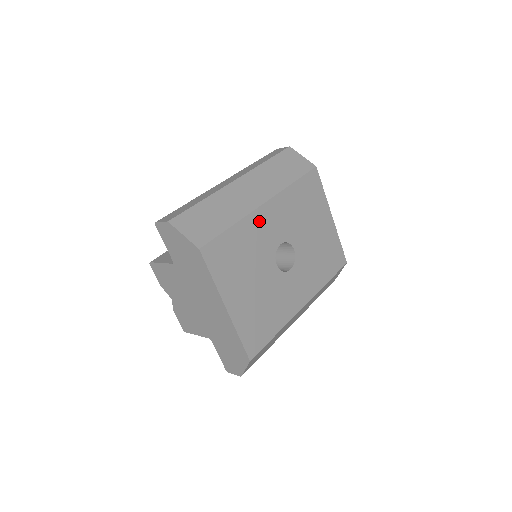
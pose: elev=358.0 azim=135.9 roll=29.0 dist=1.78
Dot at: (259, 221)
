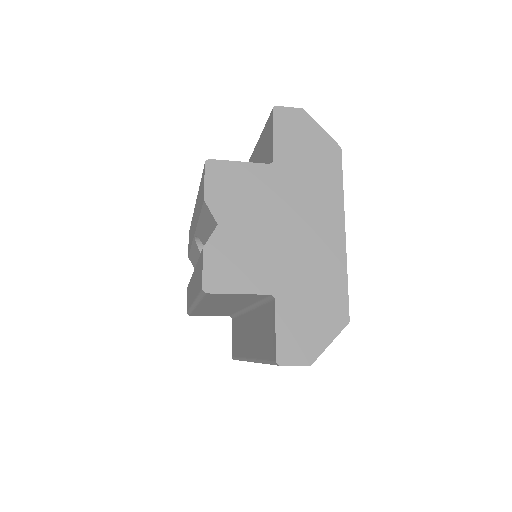
Dot at: occluded
